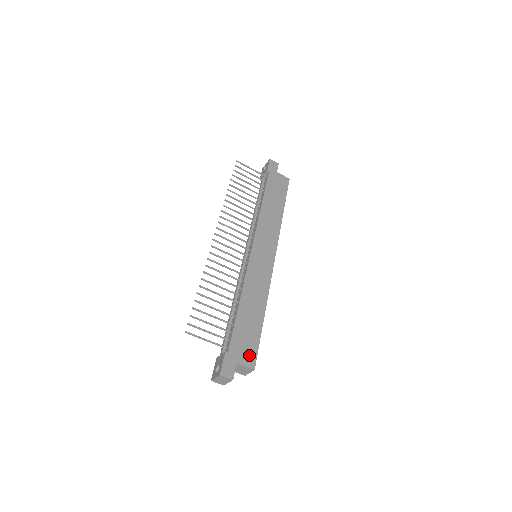
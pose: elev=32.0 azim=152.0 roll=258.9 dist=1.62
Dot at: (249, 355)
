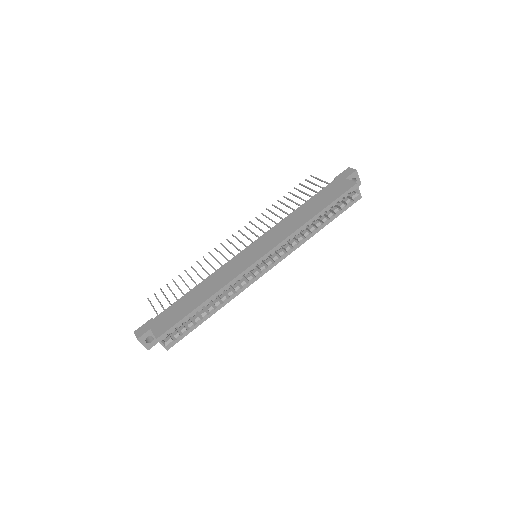
Dot at: (164, 327)
